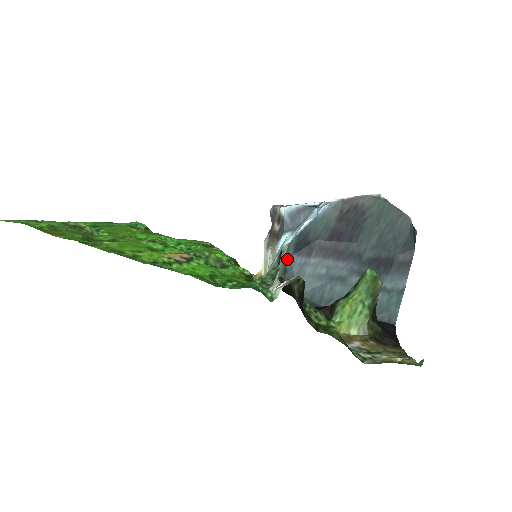
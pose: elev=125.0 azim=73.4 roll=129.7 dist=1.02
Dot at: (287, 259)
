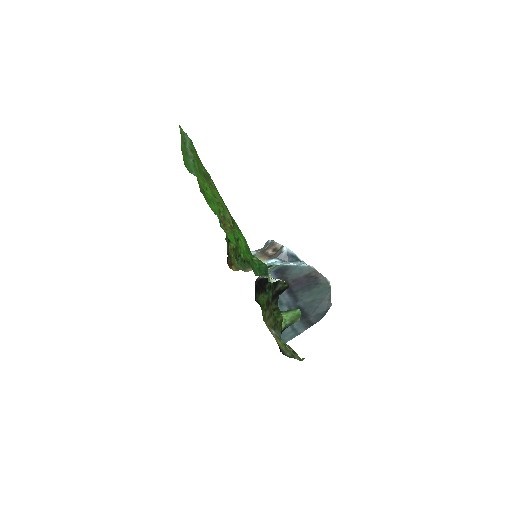
Dot at: (269, 271)
